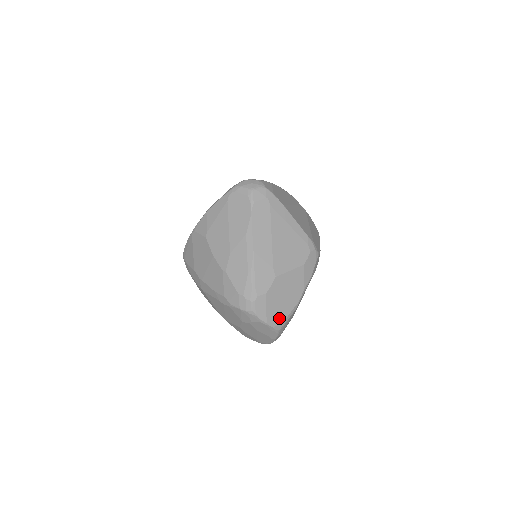
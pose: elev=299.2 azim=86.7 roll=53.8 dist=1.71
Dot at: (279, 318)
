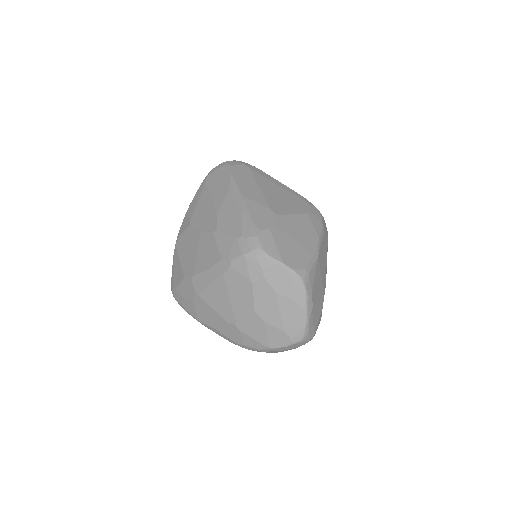
Dot at: (298, 261)
